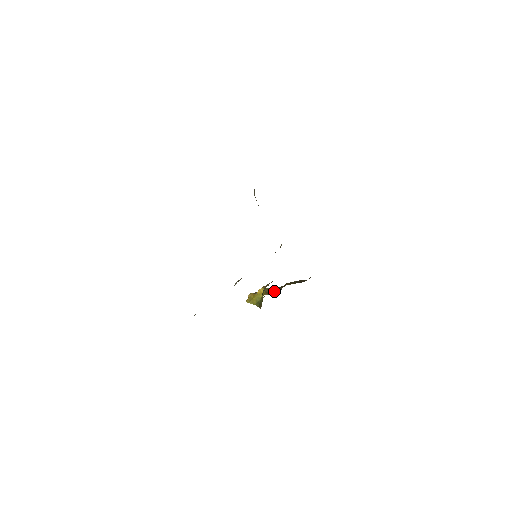
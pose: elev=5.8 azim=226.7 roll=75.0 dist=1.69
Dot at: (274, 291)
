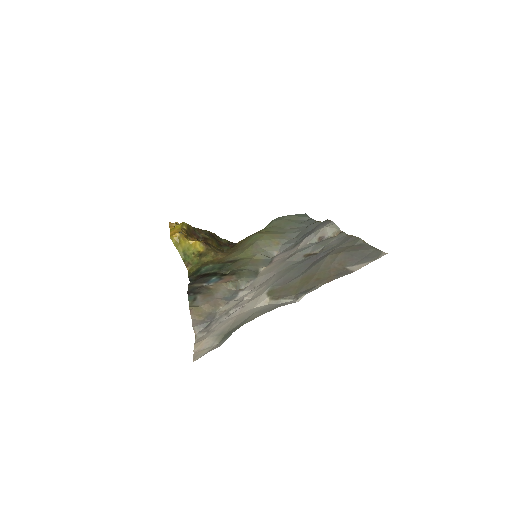
Dot at: (193, 234)
